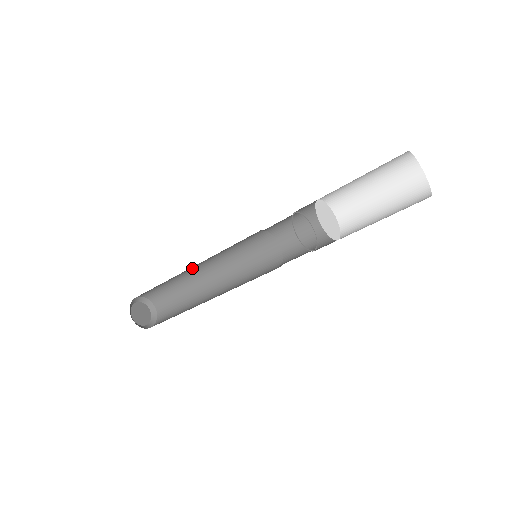
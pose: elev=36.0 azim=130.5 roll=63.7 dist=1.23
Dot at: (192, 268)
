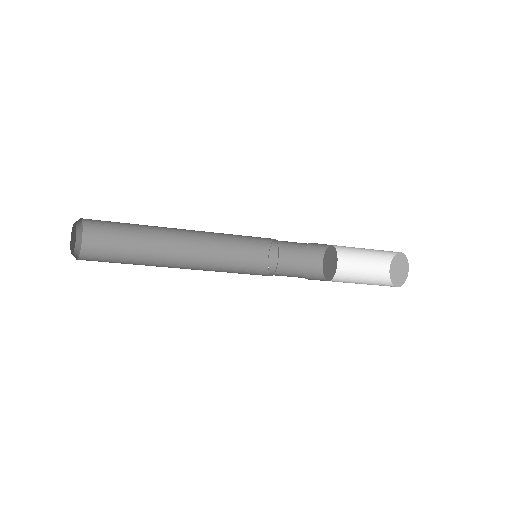
Dot at: (177, 229)
